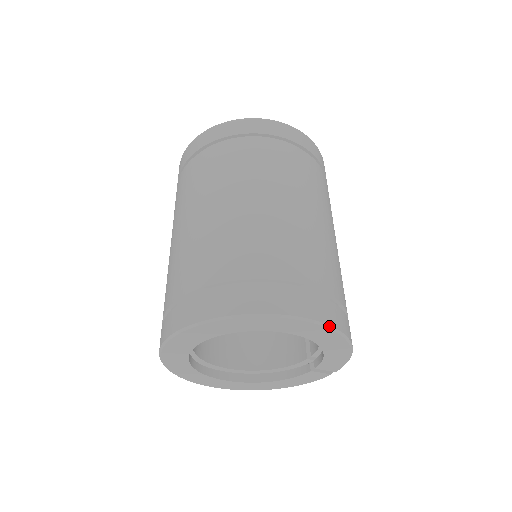
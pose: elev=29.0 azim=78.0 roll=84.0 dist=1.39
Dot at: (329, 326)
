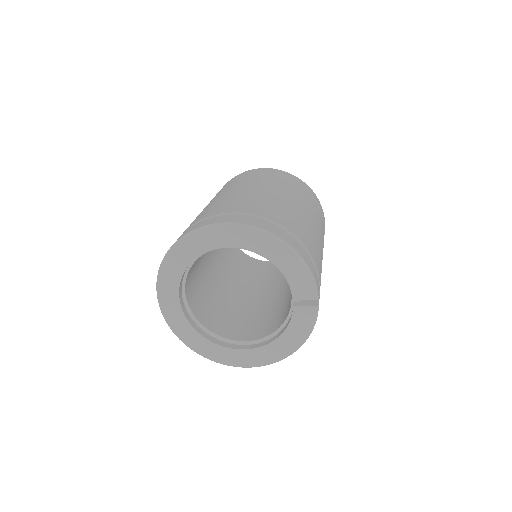
Dot at: (250, 226)
